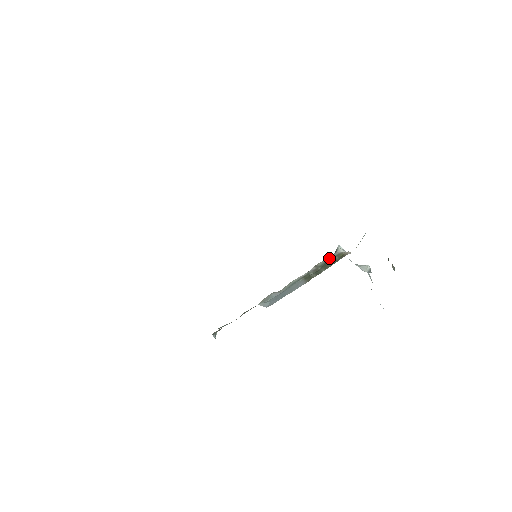
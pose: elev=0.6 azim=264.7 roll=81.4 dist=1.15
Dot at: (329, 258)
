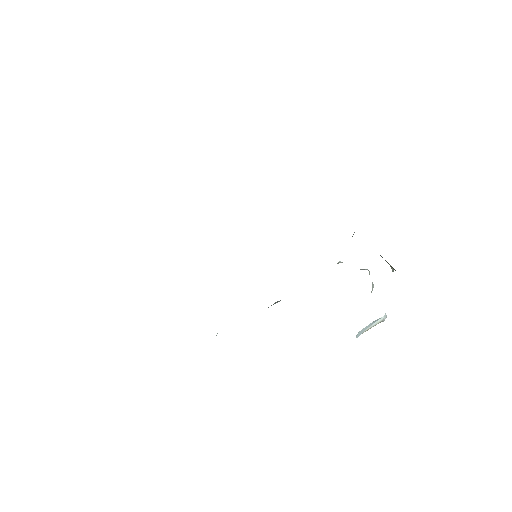
Dot at: occluded
